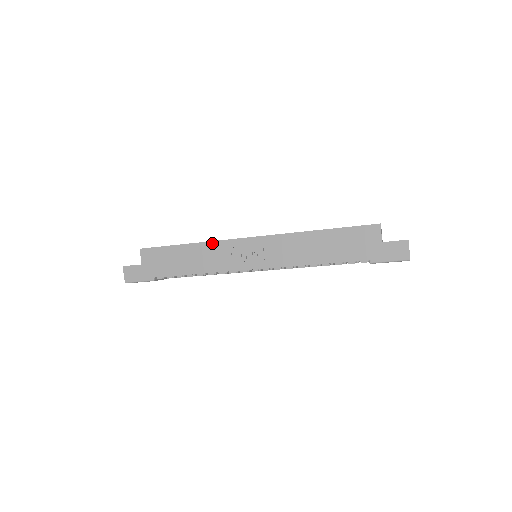
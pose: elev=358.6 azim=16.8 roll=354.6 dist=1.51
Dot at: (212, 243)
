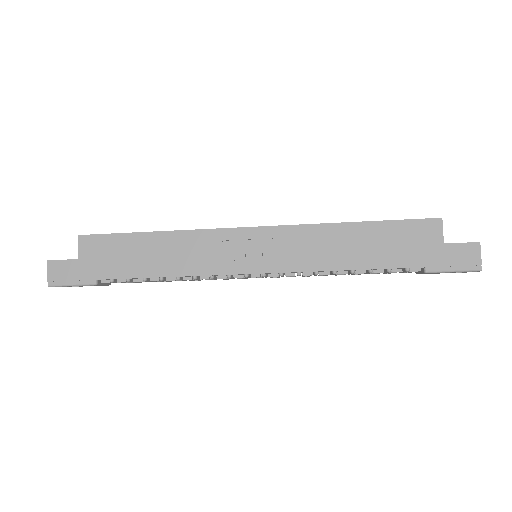
Dot at: (194, 232)
